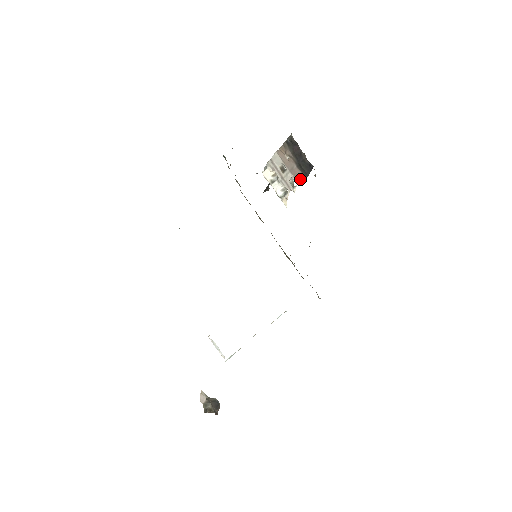
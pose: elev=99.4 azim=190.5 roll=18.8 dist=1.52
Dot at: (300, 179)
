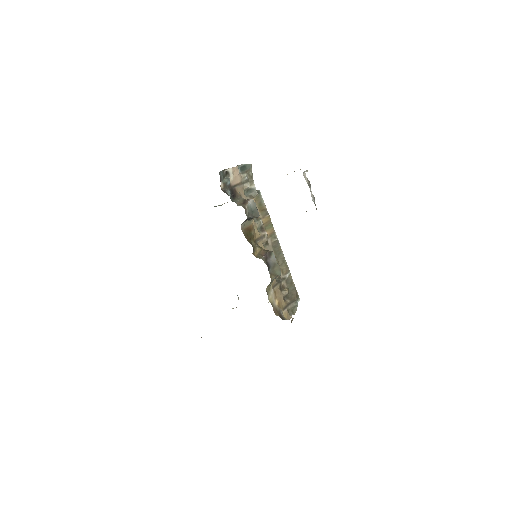
Dot at: occluded
